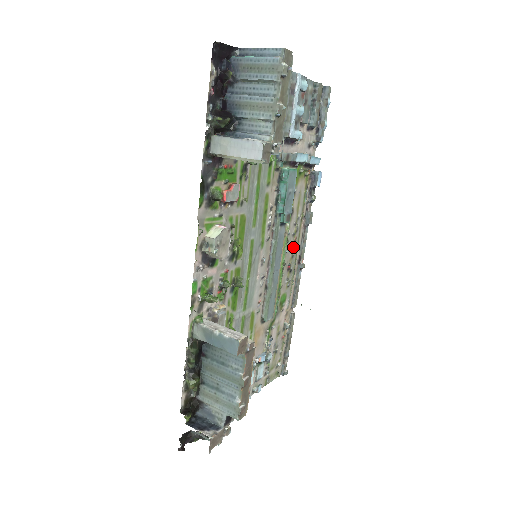
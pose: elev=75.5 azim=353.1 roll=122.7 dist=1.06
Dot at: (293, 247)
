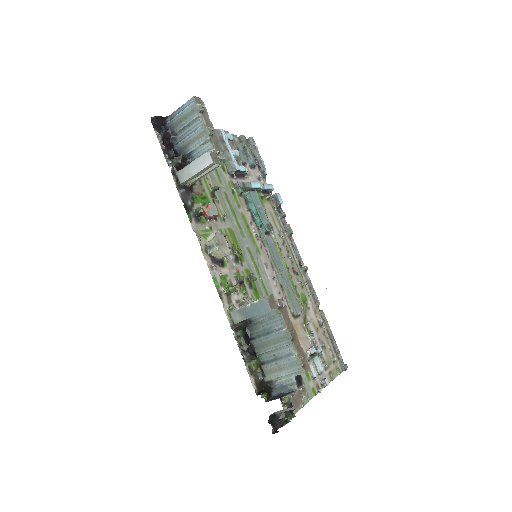
Dot at: (288, 254)
